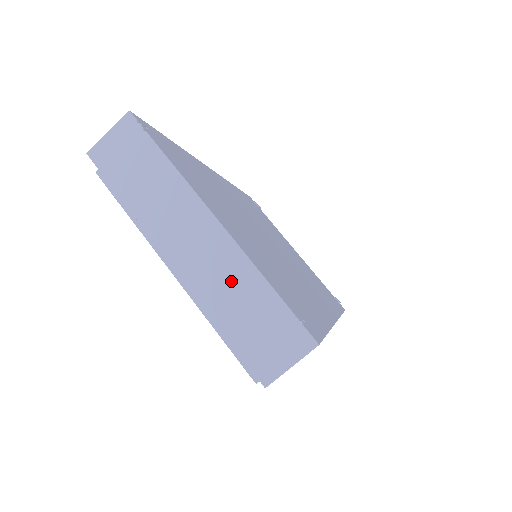
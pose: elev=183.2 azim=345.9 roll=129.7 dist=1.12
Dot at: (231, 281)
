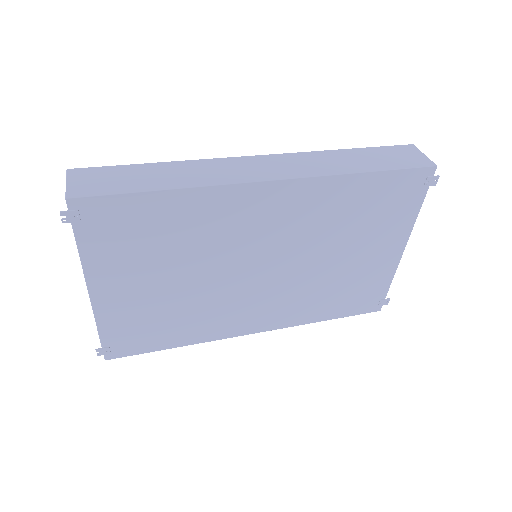
Dot at: occluded
